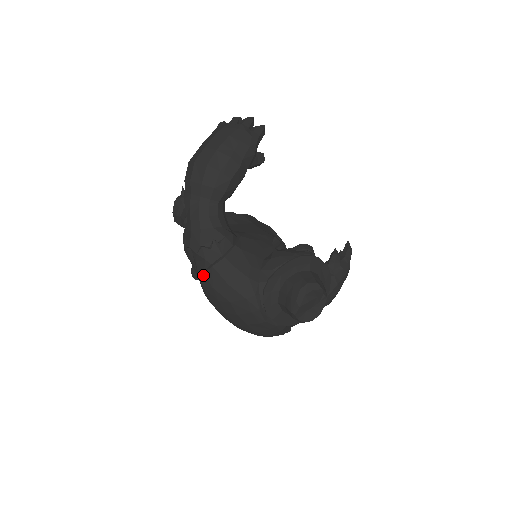
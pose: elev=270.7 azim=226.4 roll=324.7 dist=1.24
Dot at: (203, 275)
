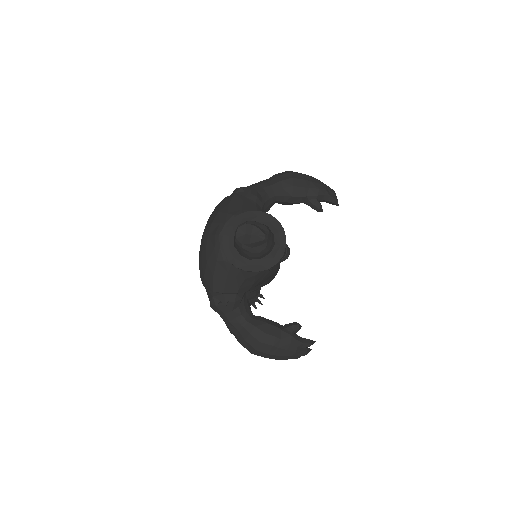
Dot at: (225, 198)
